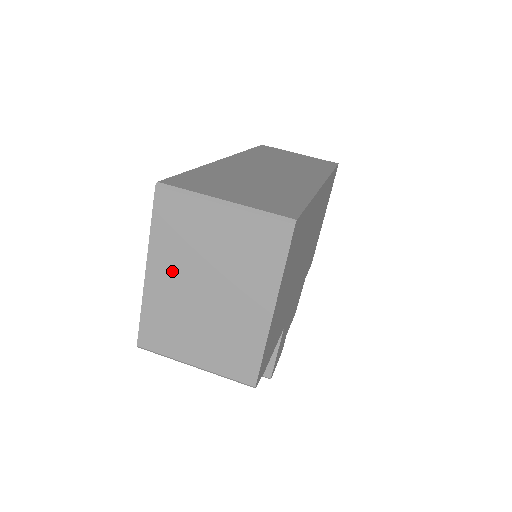
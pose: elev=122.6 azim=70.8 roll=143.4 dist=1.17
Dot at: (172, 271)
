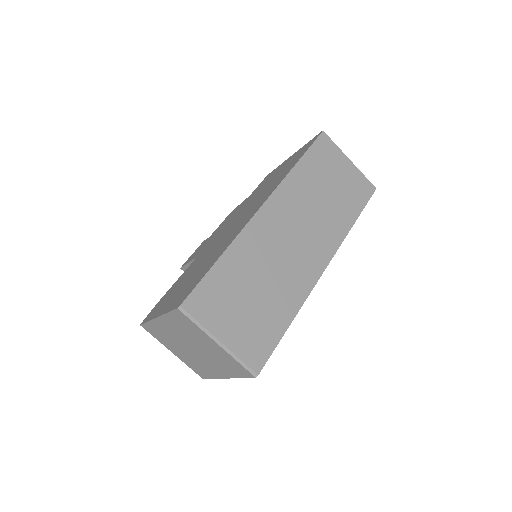
Dot at: (174, 330)
